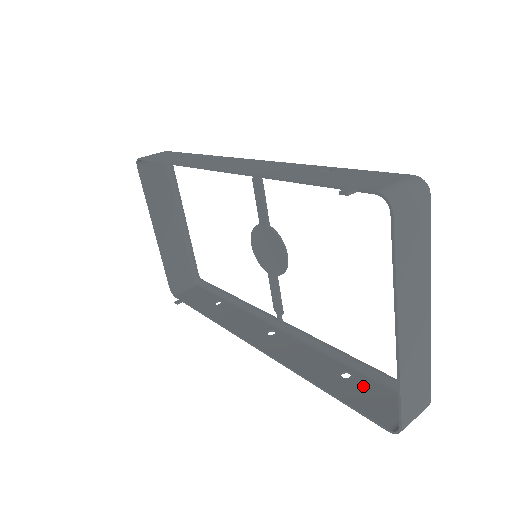
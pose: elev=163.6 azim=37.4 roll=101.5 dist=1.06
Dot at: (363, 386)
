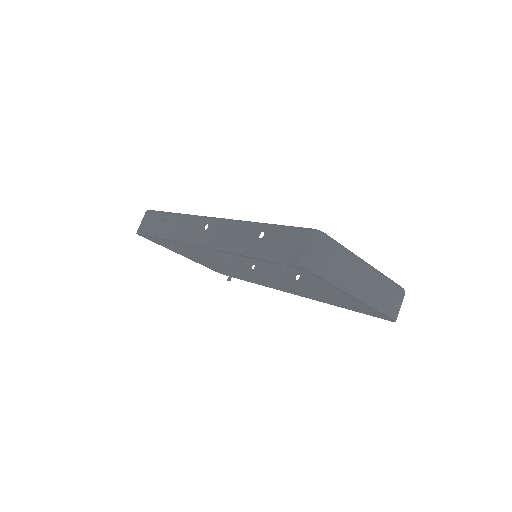
Dot at: occluded
